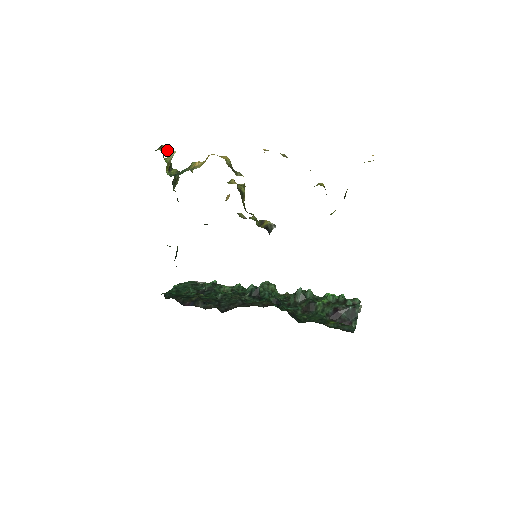
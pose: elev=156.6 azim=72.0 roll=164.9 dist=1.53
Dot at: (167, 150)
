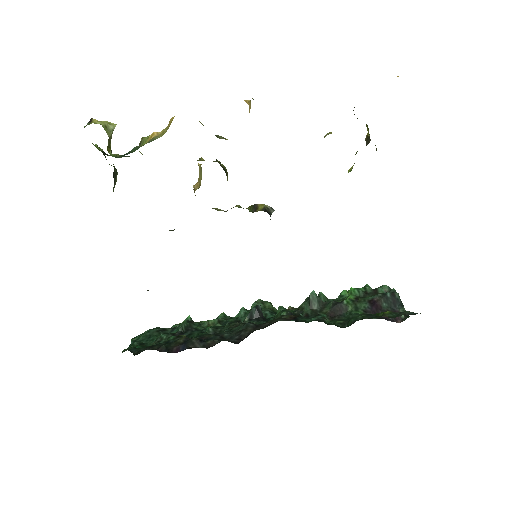
Dot at: (103, 122)
